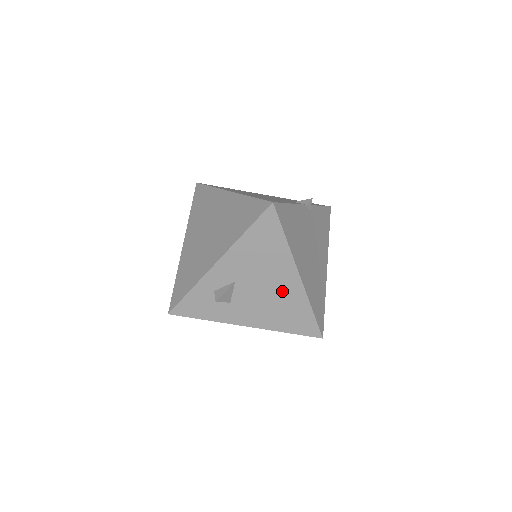
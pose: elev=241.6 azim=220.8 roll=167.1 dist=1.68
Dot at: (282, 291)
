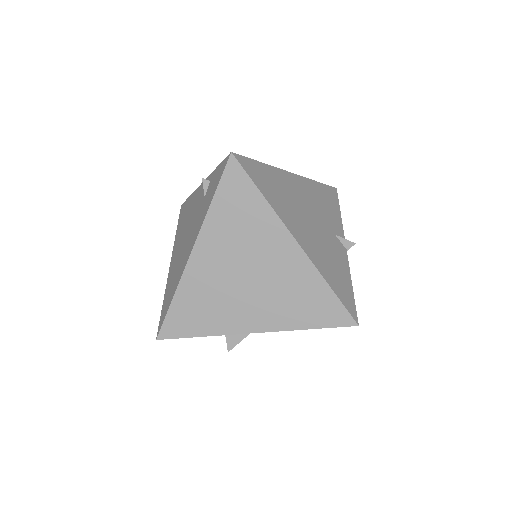
Dot at: occluded
